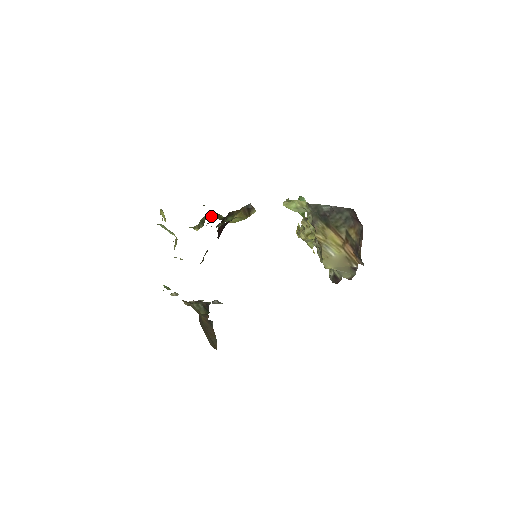
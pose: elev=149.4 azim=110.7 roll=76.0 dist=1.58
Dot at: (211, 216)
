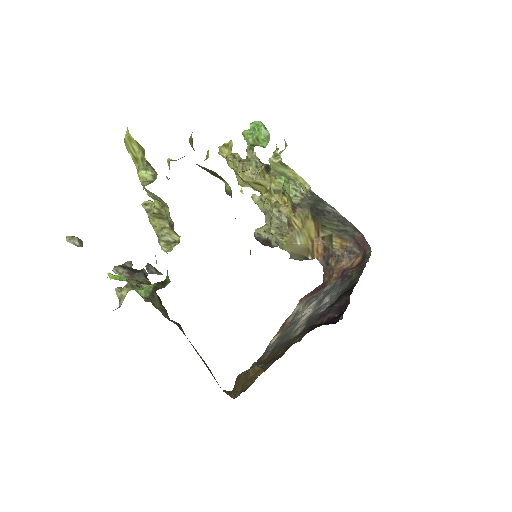
Dot at: occluded
